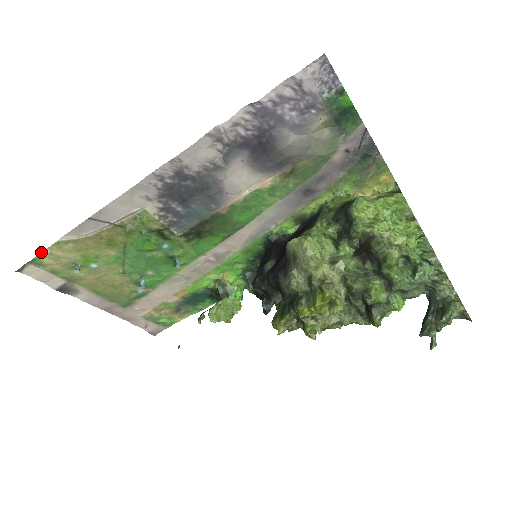
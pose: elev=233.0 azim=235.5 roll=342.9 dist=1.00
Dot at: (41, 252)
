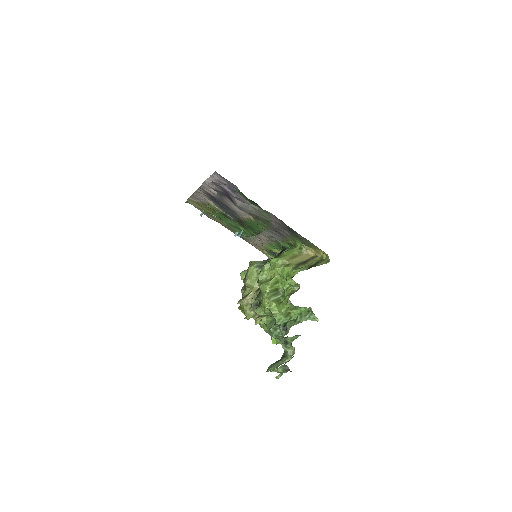
Dot at: (187, 199)
